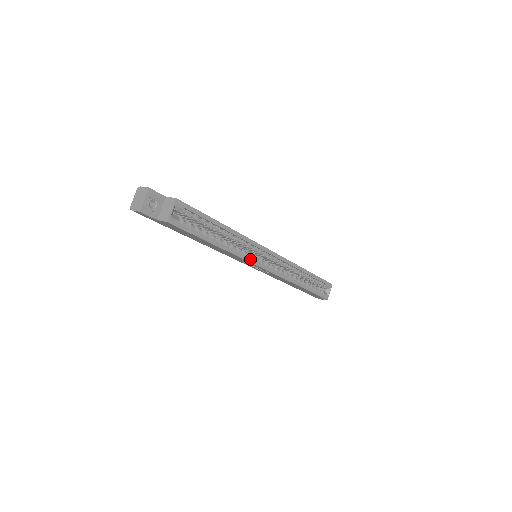
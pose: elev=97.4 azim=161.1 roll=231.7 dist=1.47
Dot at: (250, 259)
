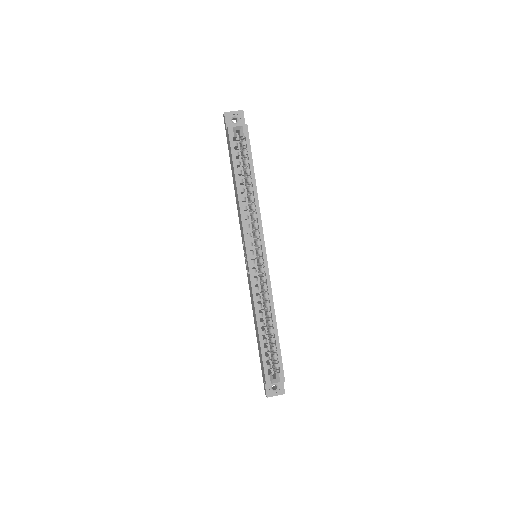
Dot at: (246, 232)
